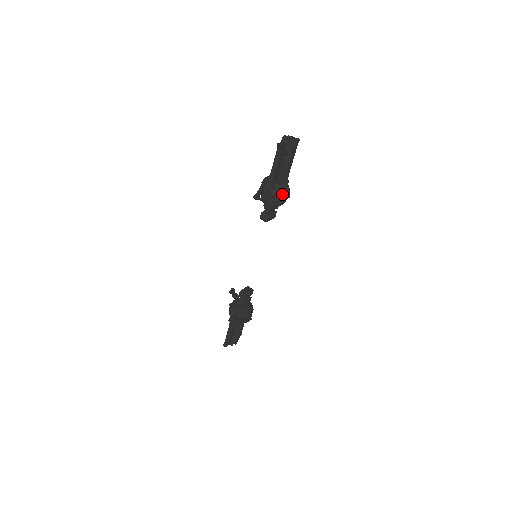
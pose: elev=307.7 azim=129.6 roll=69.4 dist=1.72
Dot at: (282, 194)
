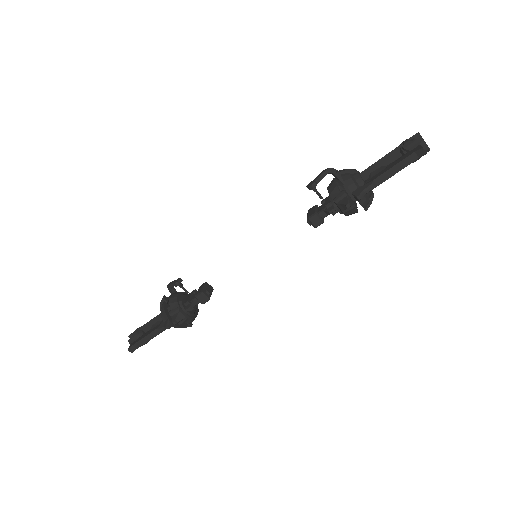
Dot at: (366, 205)
